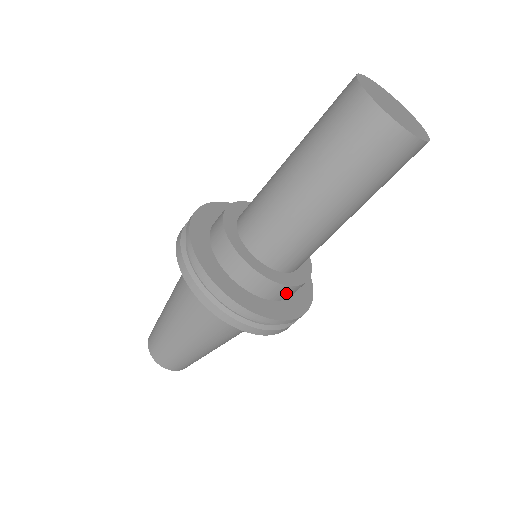
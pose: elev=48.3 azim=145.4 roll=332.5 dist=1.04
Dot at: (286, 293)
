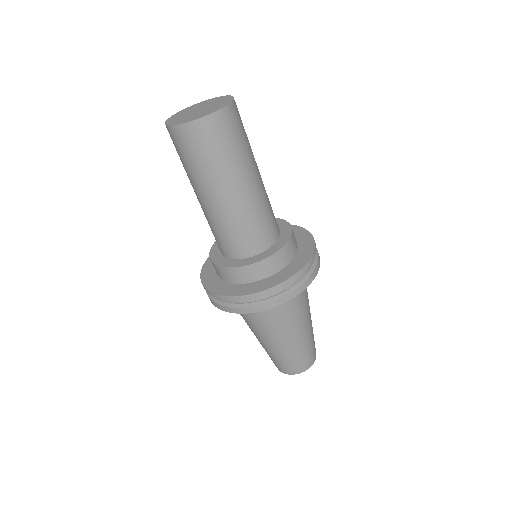
Dot at: (268, 267)
